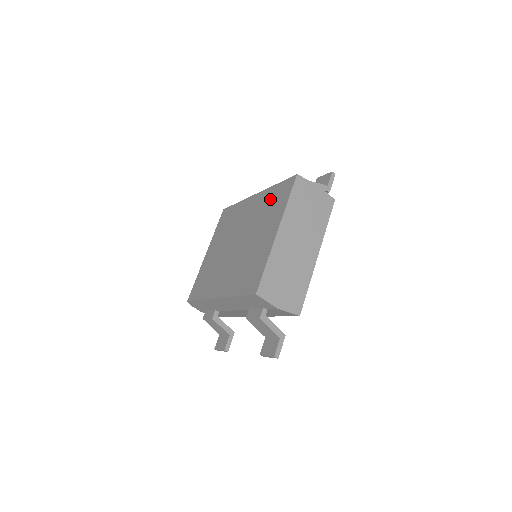
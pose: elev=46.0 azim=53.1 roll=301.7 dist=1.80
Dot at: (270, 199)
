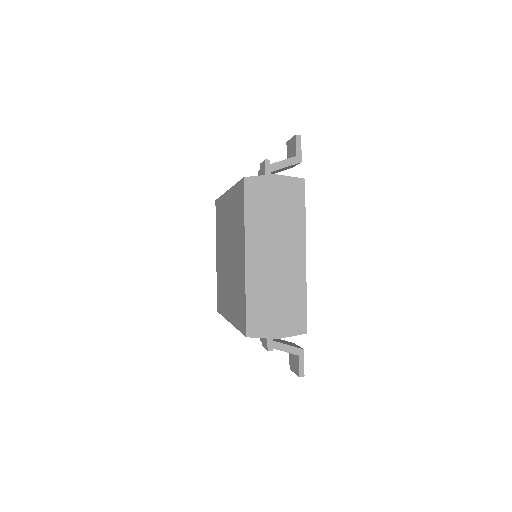
Dot at: (235, 205)
